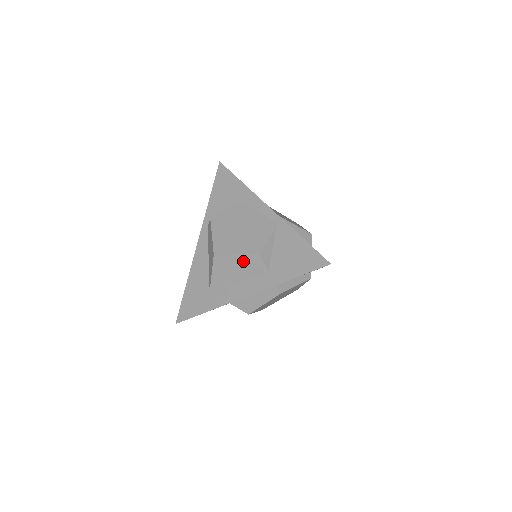
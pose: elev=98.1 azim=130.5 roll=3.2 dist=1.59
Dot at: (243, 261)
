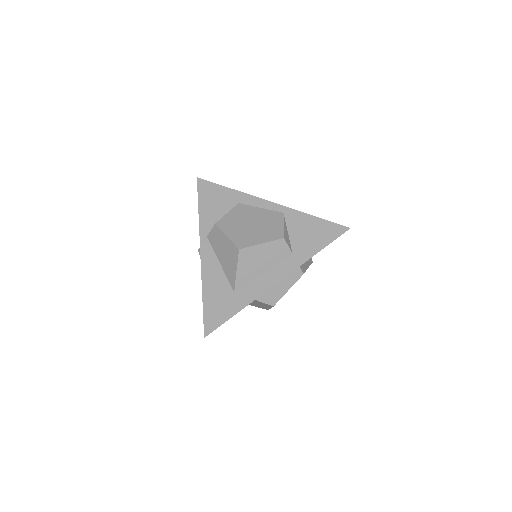
Dot at: (268, 249)
